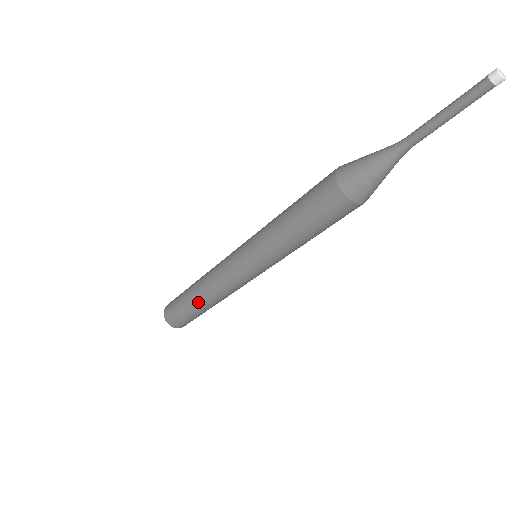
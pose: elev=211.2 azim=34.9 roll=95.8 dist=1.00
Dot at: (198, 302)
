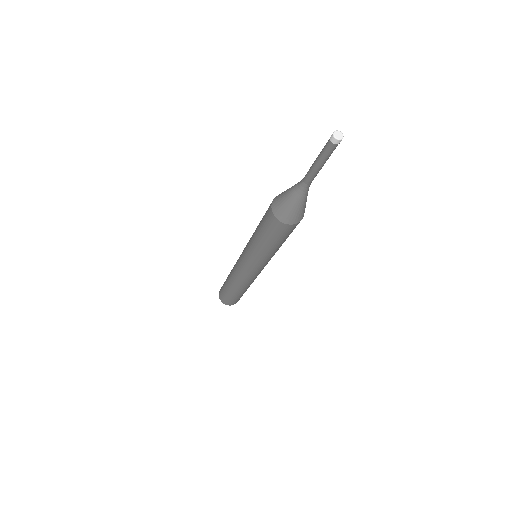
Dot at: (239, 292)
